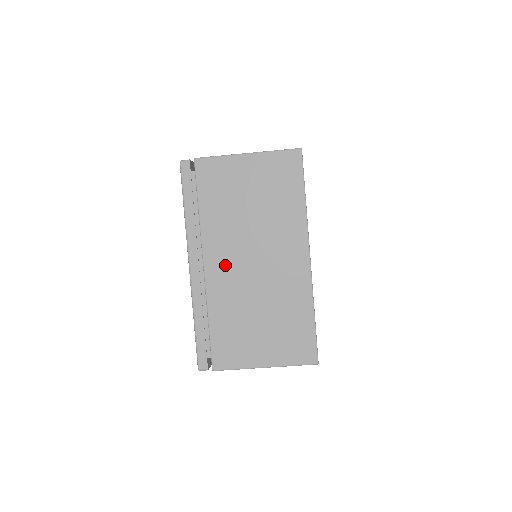
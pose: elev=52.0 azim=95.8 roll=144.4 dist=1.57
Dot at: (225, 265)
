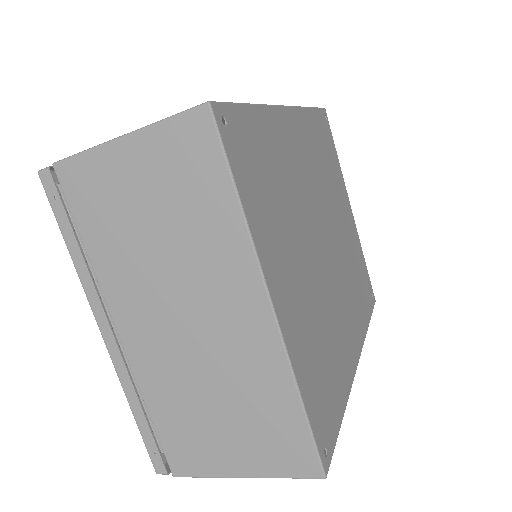
Dot at: (145, 329)
